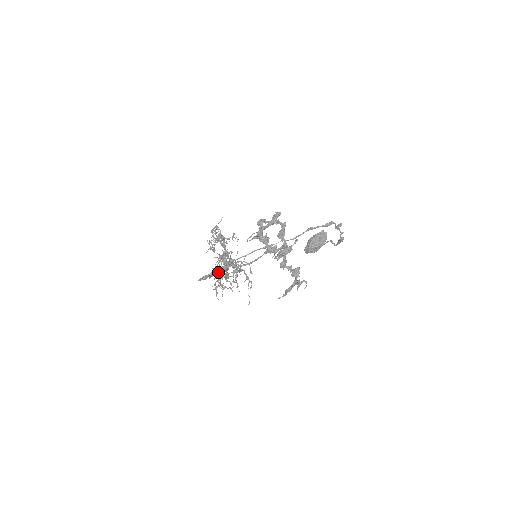
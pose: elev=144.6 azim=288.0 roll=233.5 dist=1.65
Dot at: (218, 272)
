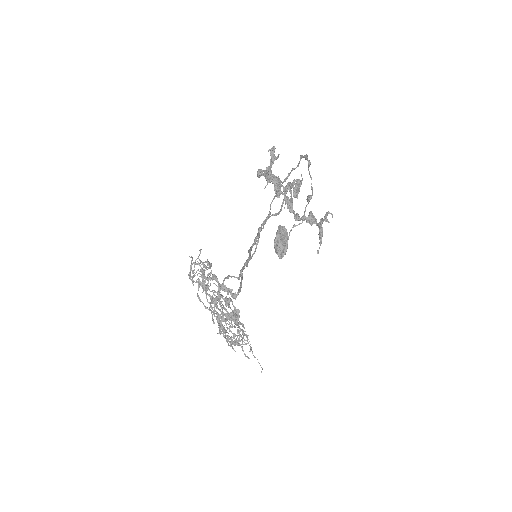
Dot at: (263, 228)
